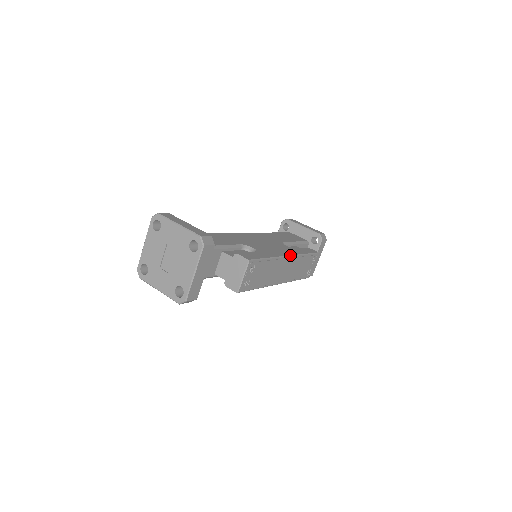
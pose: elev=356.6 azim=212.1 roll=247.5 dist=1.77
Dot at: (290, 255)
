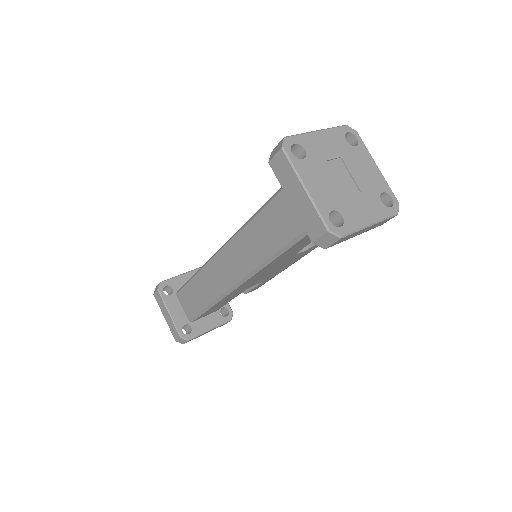
Dot at: occluded
